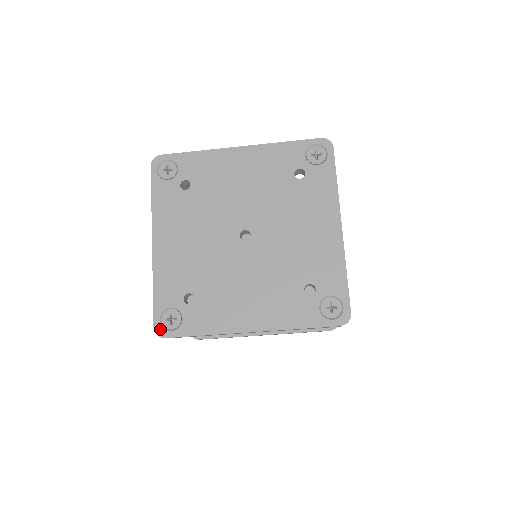
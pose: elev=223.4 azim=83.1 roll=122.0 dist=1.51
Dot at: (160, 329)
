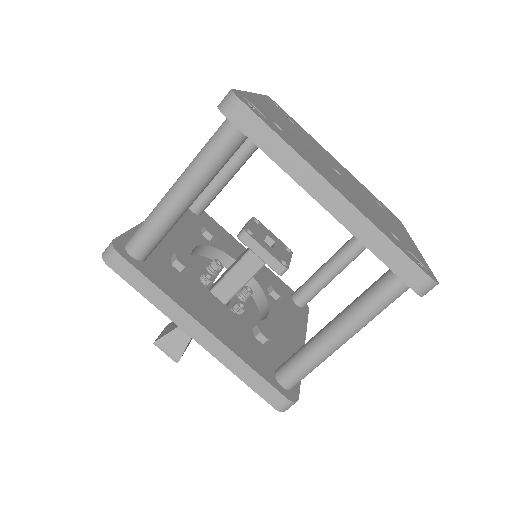
Dot at: (239, 95)
